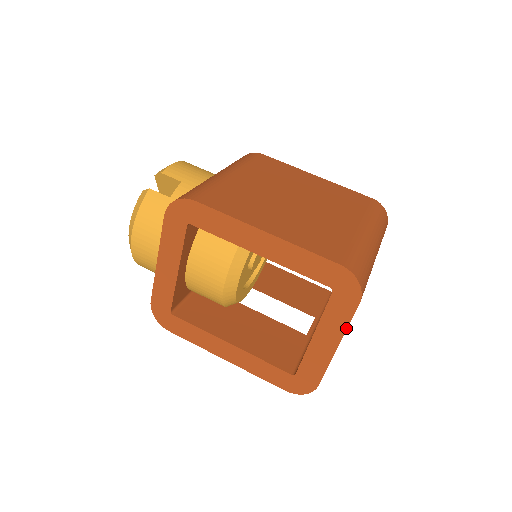
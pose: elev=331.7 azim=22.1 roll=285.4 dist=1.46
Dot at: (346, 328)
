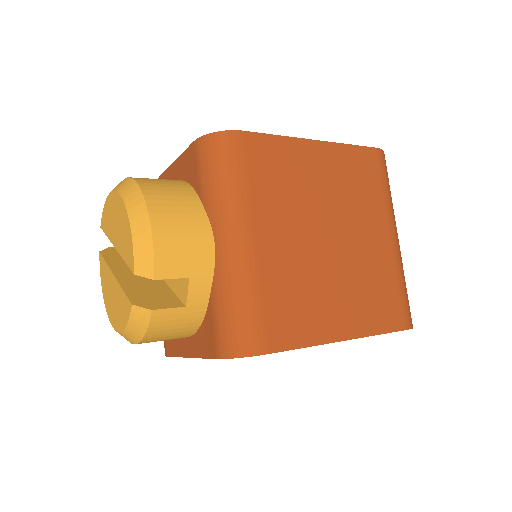
Dot at: occluded
